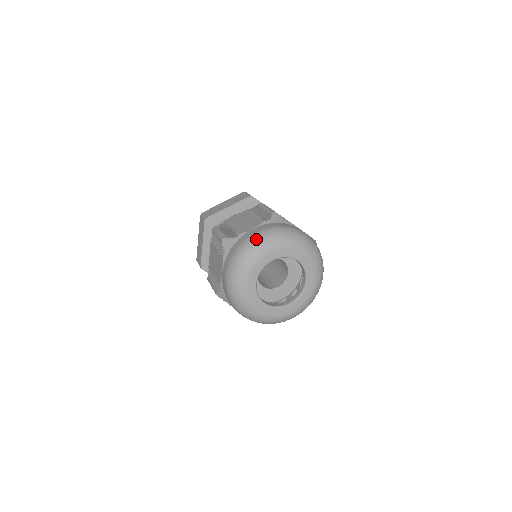
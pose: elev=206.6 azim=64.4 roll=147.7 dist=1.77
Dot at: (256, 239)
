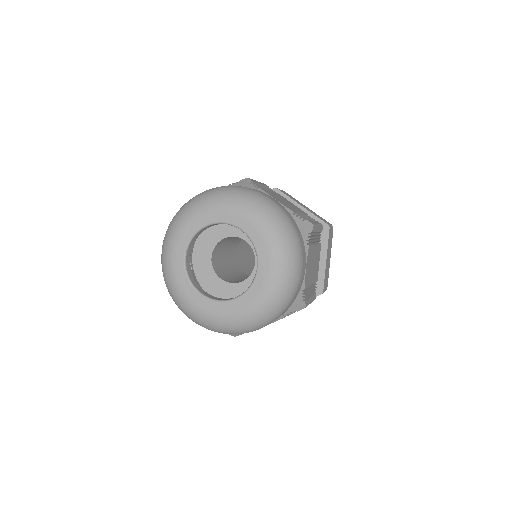
Dot at: (192, 199)
